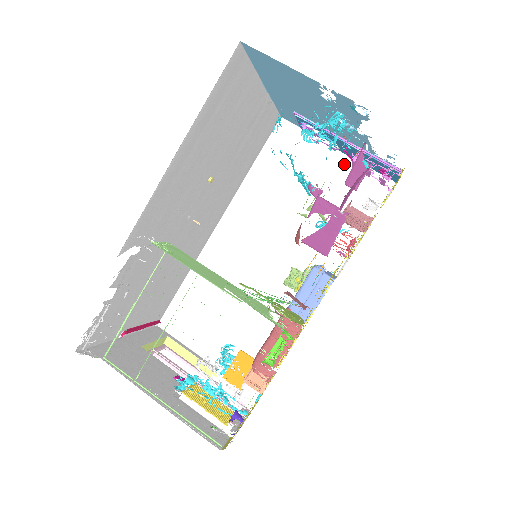
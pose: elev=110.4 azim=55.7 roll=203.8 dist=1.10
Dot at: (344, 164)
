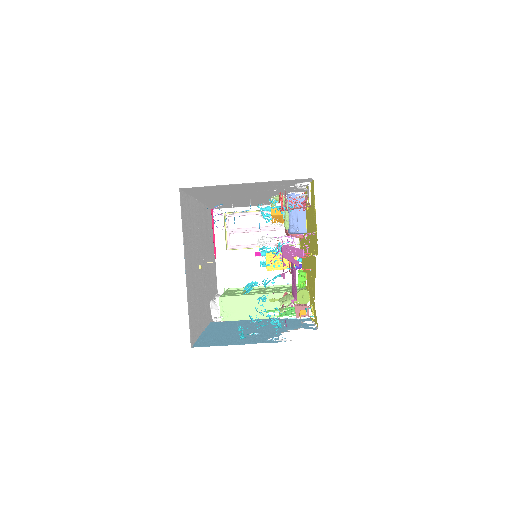
Dot at: (260, 184)
